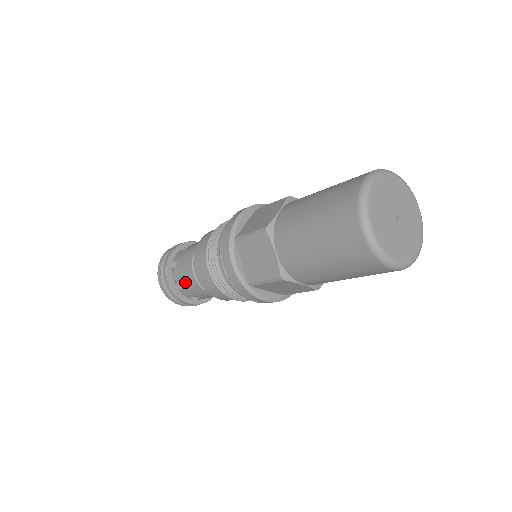
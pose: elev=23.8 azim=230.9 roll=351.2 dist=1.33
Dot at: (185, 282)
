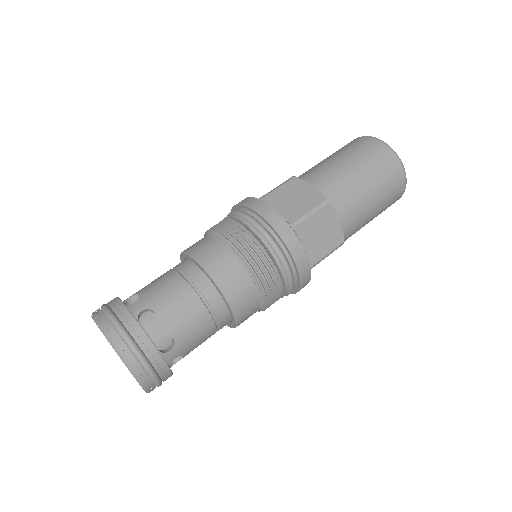
Dot at: (165, 300)
